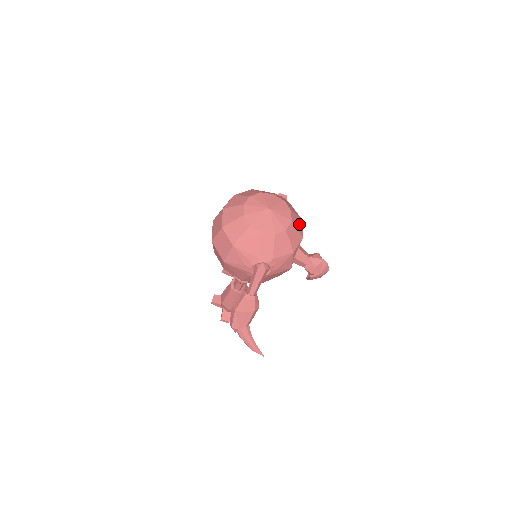
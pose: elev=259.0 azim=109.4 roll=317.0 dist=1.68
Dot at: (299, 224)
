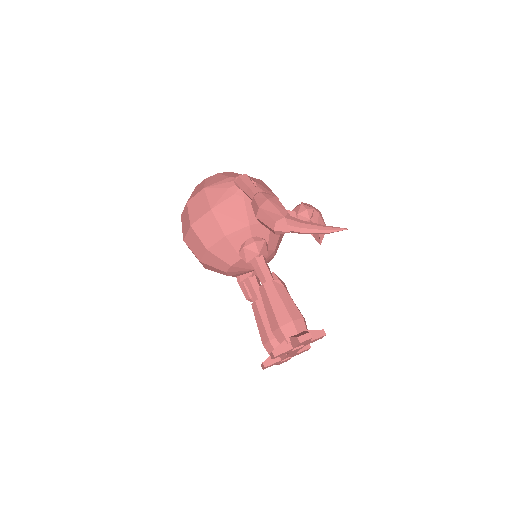
Dot at: occluded
